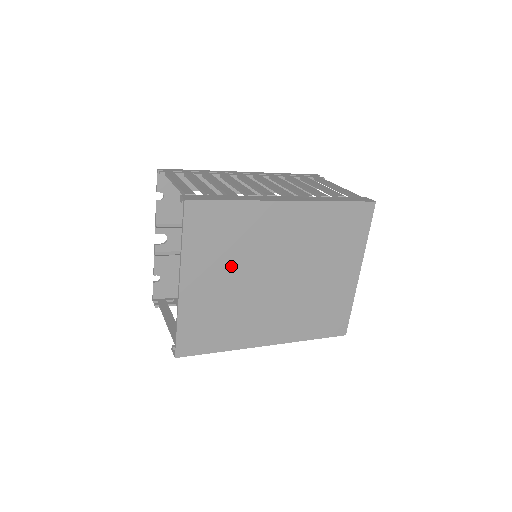
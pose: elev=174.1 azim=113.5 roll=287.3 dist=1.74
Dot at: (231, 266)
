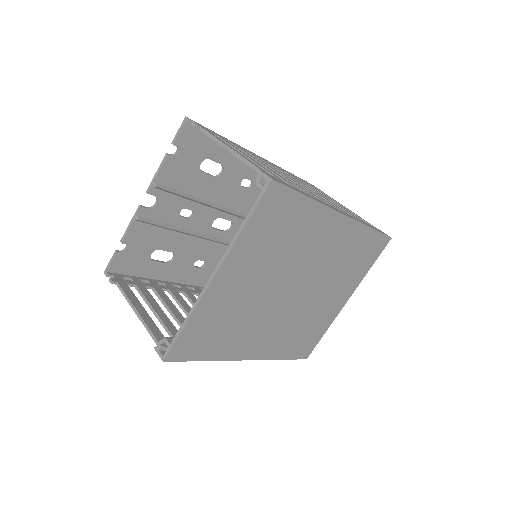
Dot at: (267, 268)
